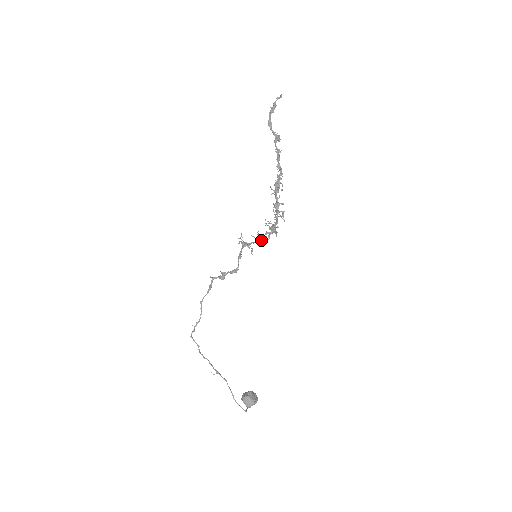
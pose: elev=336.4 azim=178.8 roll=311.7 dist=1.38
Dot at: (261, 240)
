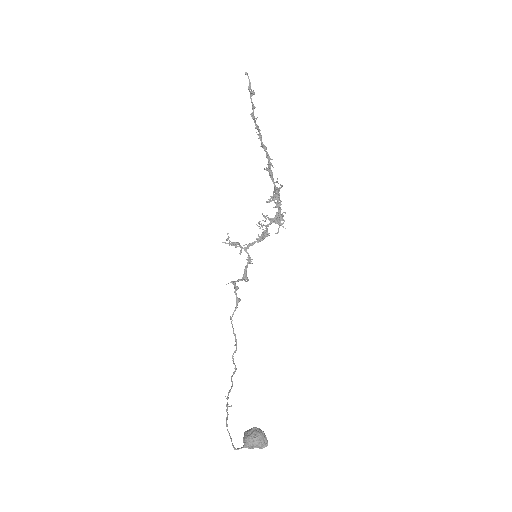
Dot at: (264, 236)
